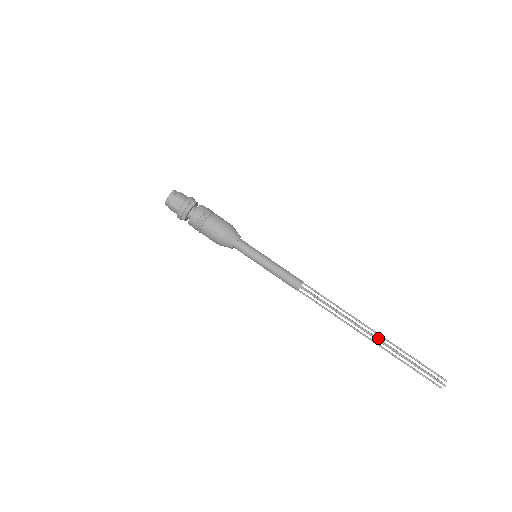
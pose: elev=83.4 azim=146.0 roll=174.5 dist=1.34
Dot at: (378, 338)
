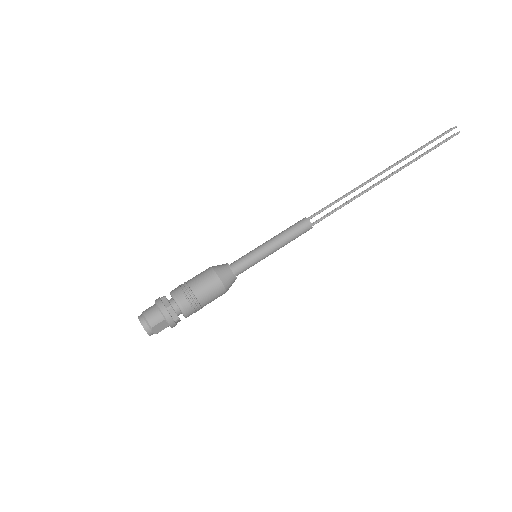
Dot at: (389, 168)
